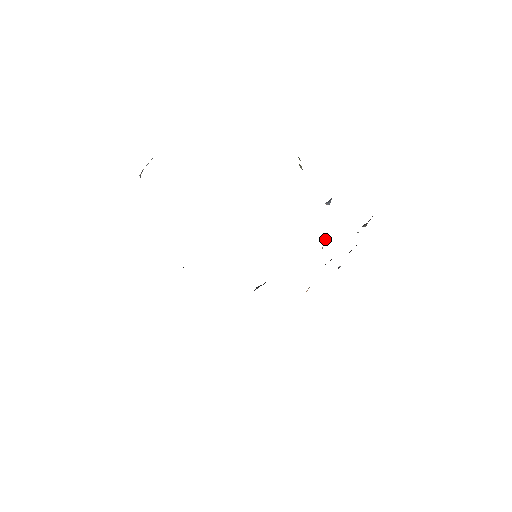
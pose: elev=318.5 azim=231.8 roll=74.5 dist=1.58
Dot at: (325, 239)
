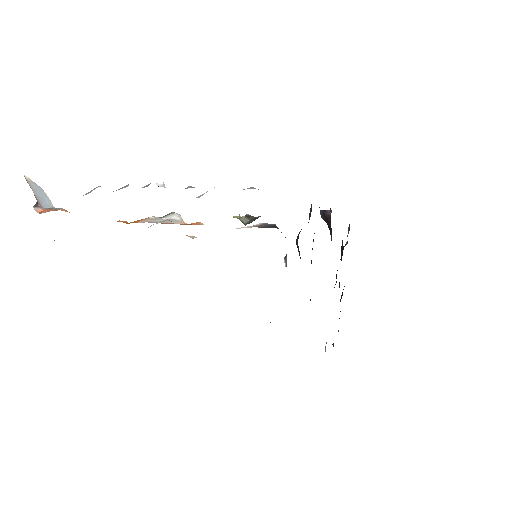
Dot at: (330, 216)
